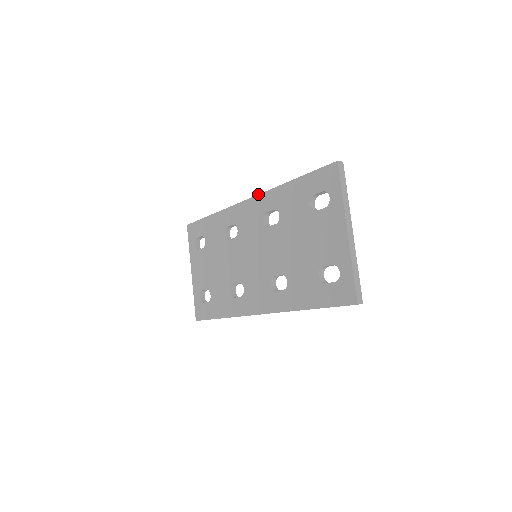
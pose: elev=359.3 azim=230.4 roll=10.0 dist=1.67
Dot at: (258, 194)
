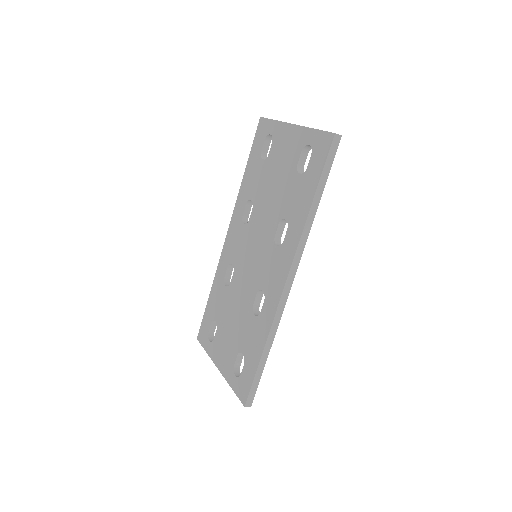
Dot at: (231, 218)
